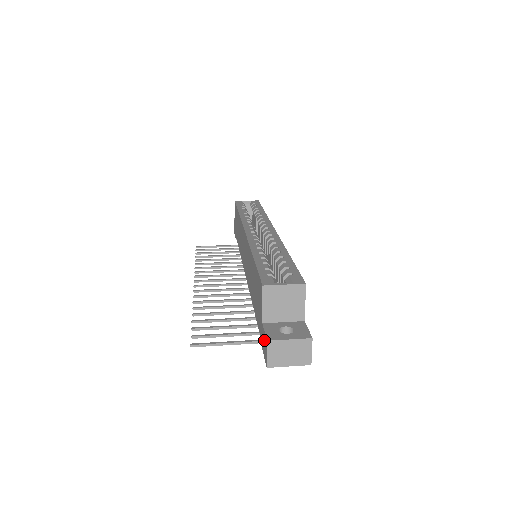
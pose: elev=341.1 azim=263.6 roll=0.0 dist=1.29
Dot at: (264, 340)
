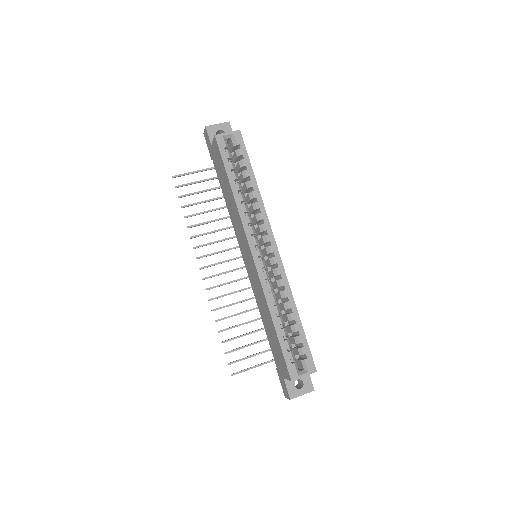
Dot at: (285, 388)
